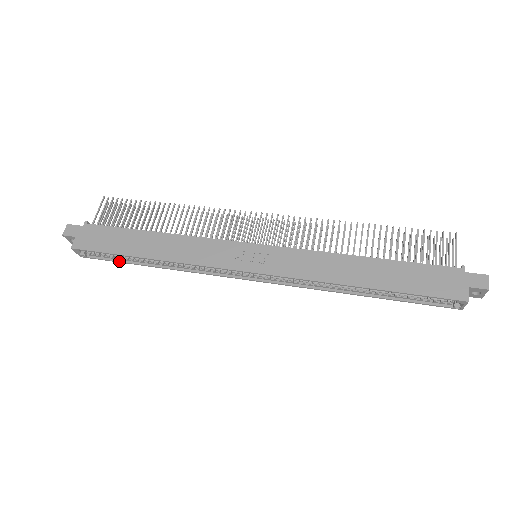
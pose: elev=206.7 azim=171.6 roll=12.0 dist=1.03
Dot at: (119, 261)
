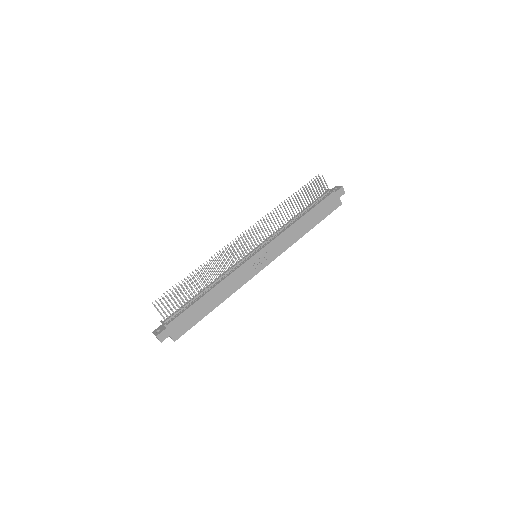
Dot at: occluded
